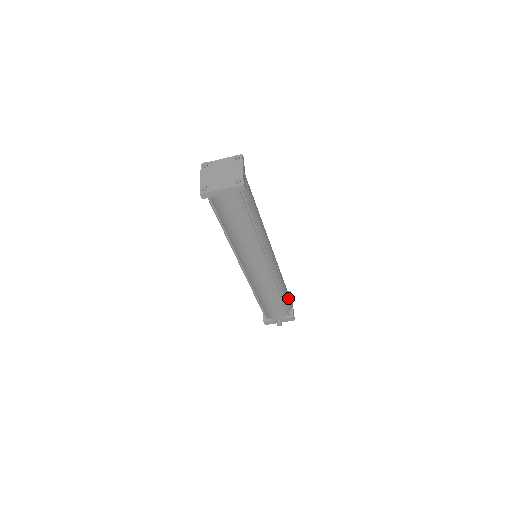
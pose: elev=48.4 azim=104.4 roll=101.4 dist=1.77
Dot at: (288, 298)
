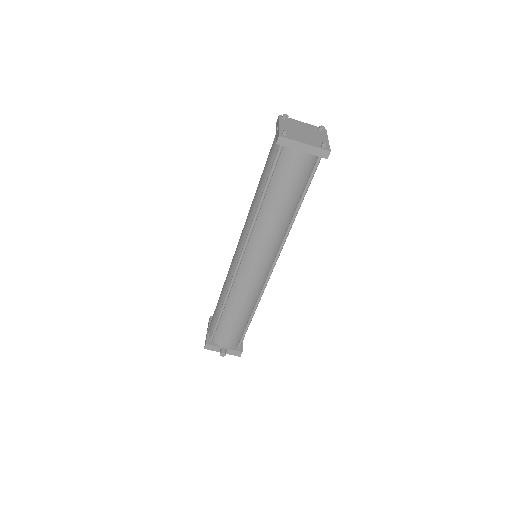
Dot at: occluded
